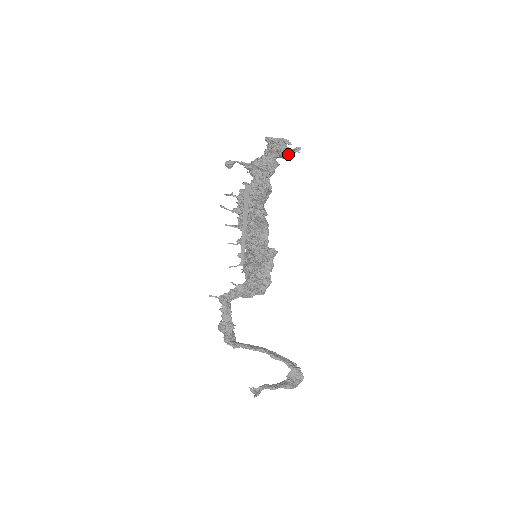
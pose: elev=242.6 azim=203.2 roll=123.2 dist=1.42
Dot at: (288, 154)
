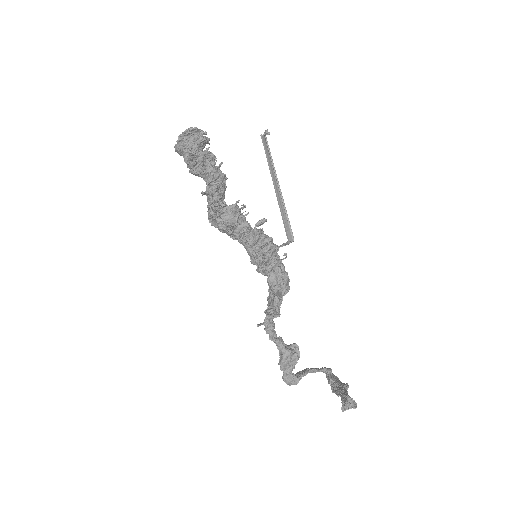
Dot at: occluded
